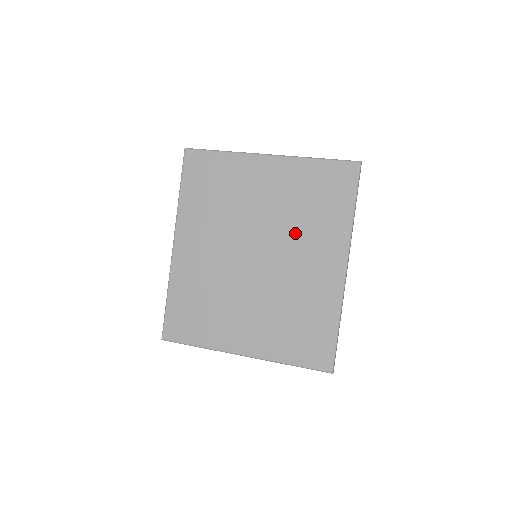
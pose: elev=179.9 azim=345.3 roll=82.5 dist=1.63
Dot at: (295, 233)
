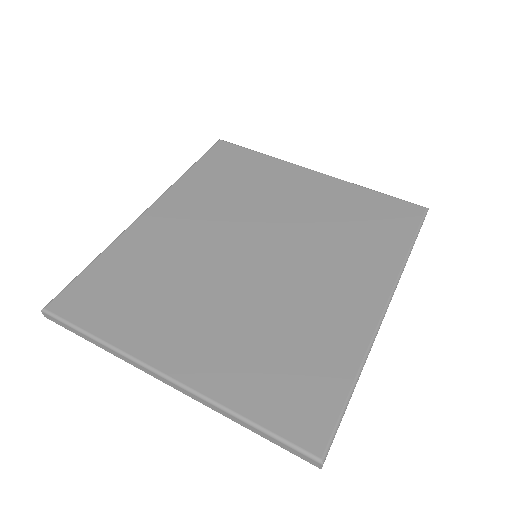
Dot at: (323, 246)
